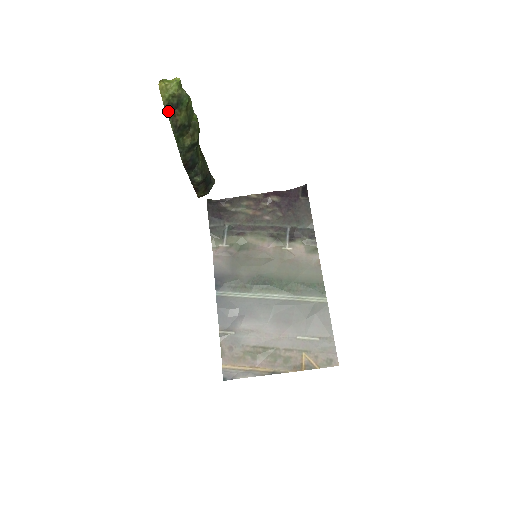
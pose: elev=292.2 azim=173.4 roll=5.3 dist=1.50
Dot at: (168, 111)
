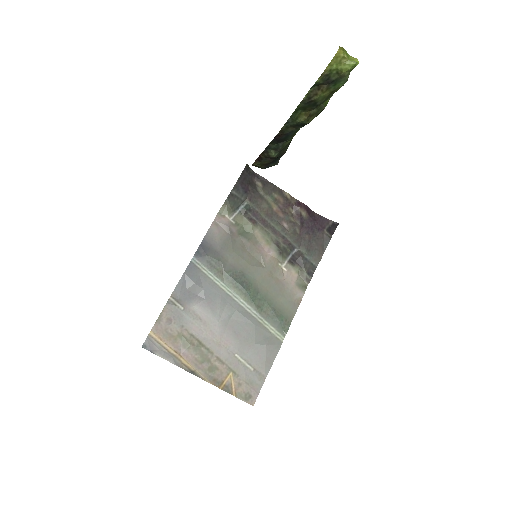
Dot at: (320, 80)
